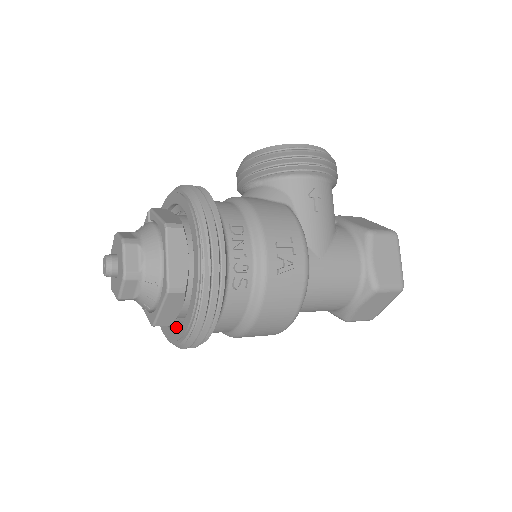
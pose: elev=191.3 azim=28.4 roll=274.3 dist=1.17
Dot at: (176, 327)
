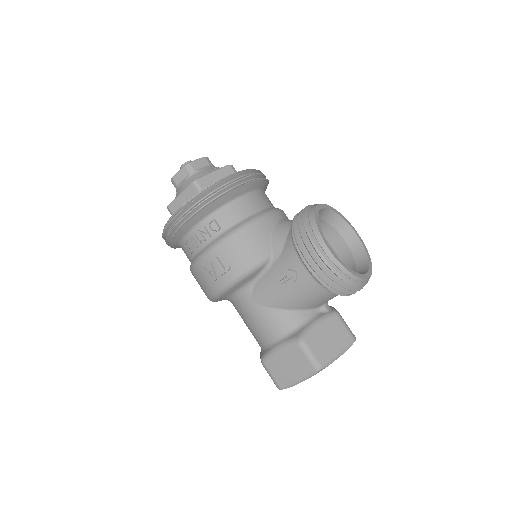
Dot at: occluded
